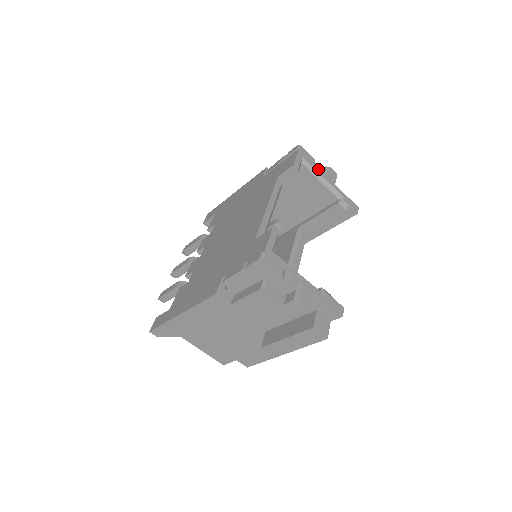
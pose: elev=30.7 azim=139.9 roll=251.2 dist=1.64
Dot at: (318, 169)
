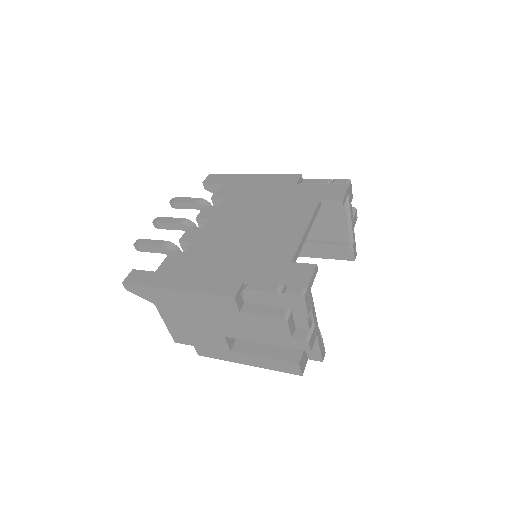
Dot at: (351, 209)
